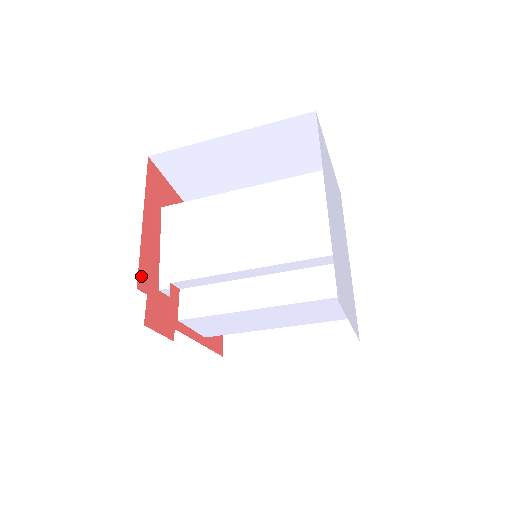
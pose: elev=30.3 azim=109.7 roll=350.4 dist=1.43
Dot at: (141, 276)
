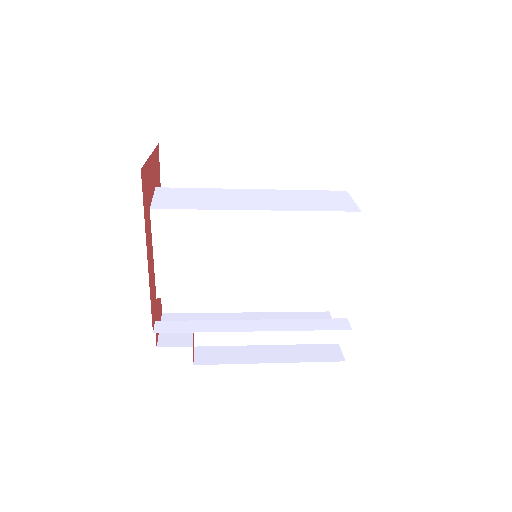
Dot at: (152, 316)
